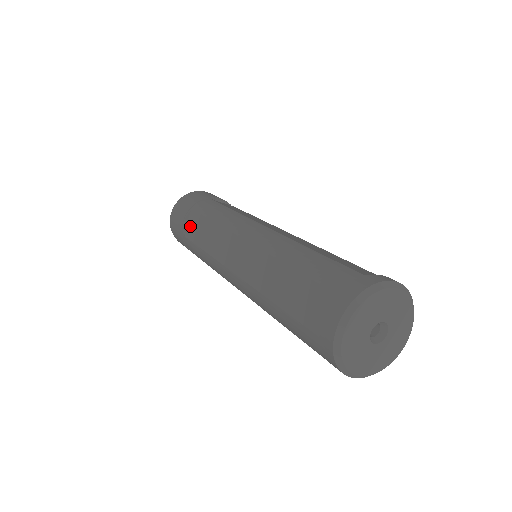
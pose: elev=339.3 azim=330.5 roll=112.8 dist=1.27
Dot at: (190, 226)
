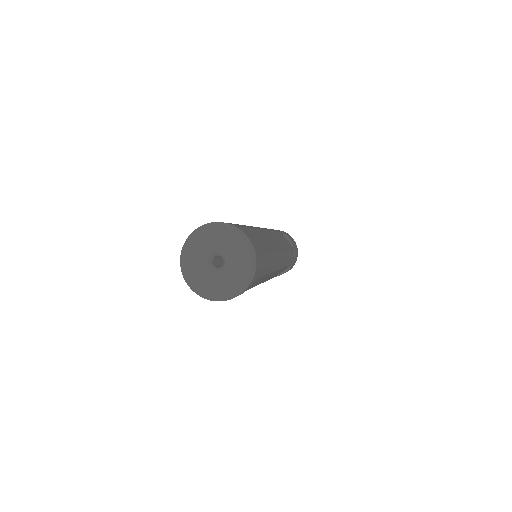
Dot at: occluded
